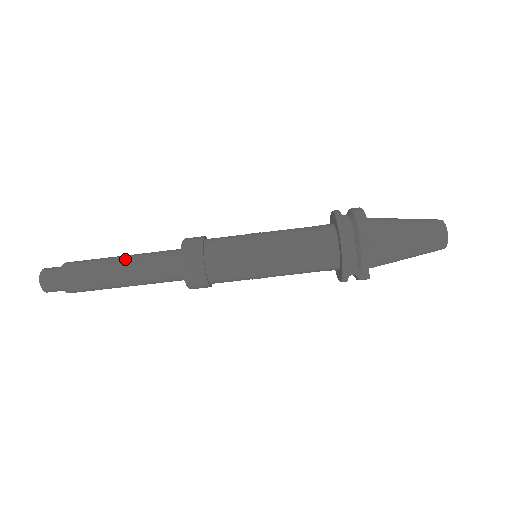
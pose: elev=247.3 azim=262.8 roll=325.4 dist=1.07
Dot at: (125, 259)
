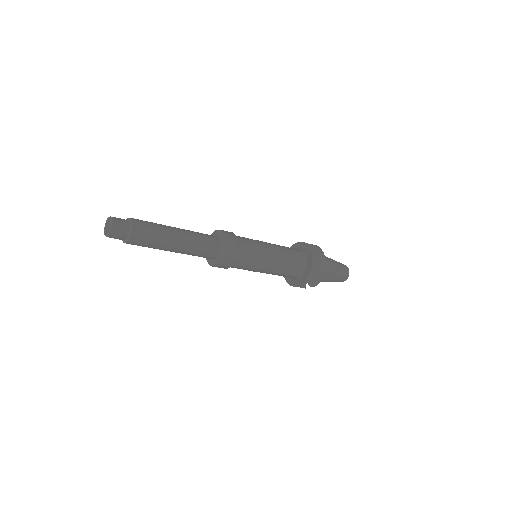
Dot at: (182, 234)
